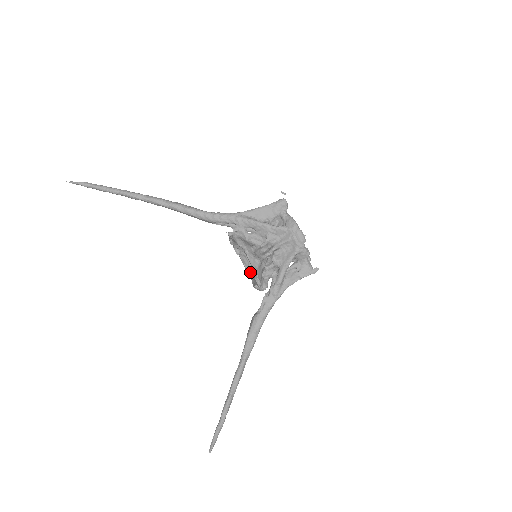
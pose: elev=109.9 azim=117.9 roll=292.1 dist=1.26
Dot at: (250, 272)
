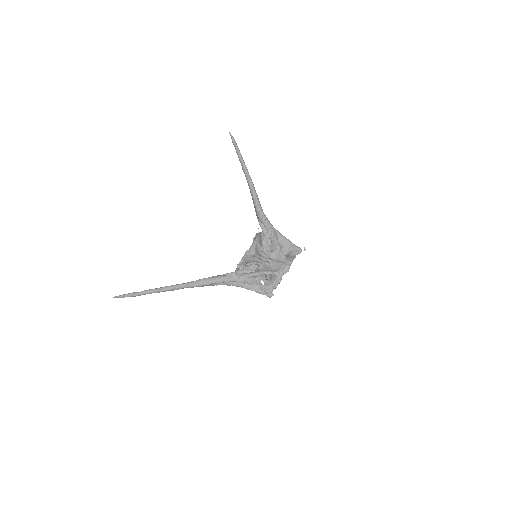
Dot at: occluded
